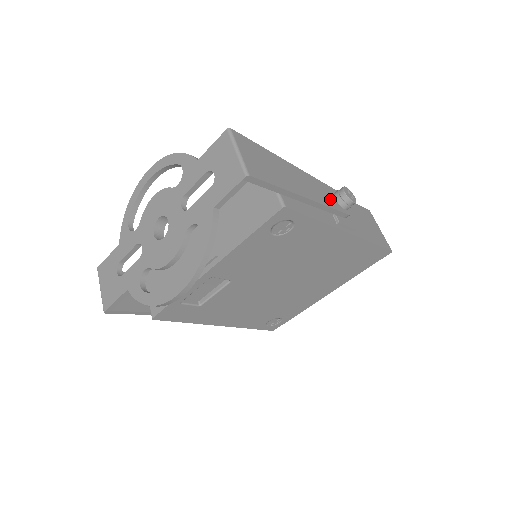
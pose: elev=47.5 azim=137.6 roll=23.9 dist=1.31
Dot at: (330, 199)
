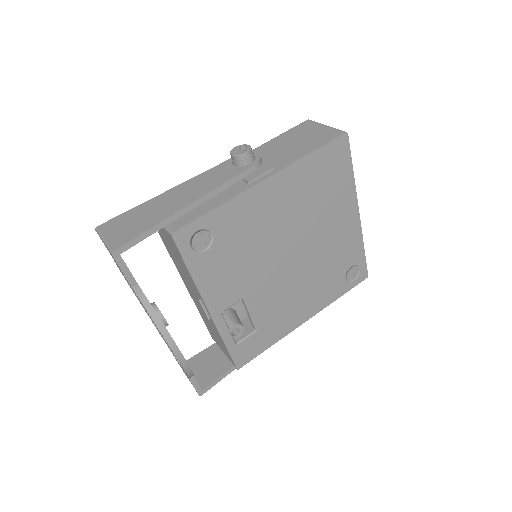
Dot at: (226, 174)
